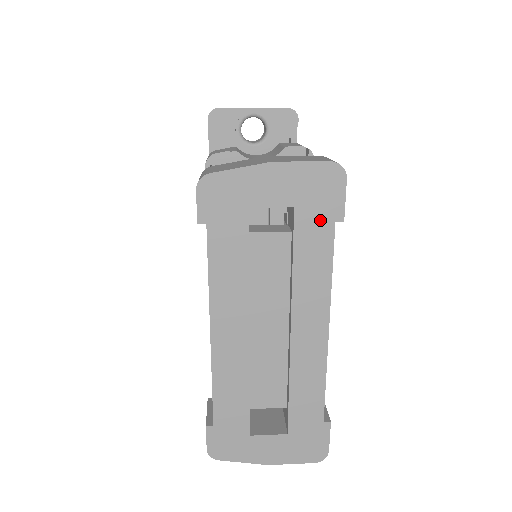
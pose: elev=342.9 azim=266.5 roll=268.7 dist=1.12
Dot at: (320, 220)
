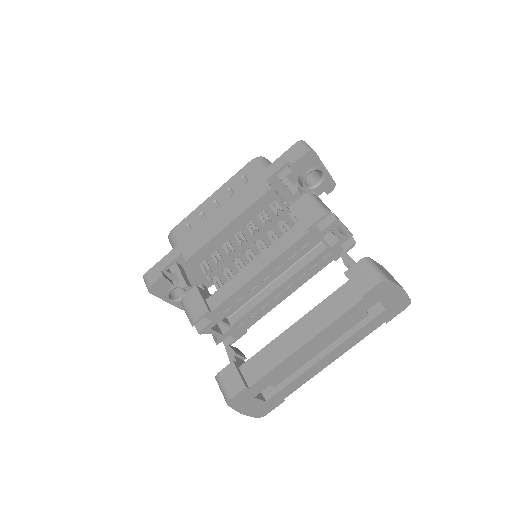
Dot at: (384, 319)
